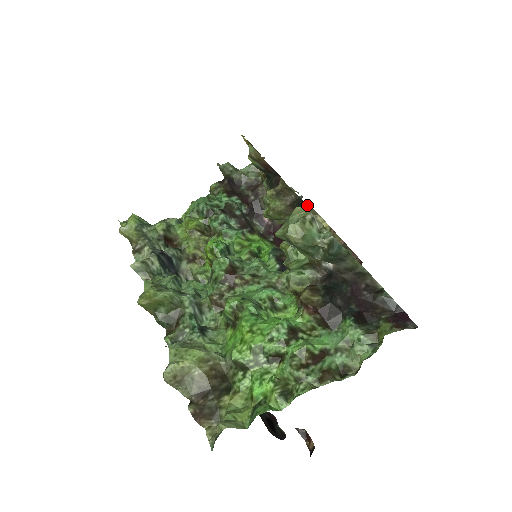
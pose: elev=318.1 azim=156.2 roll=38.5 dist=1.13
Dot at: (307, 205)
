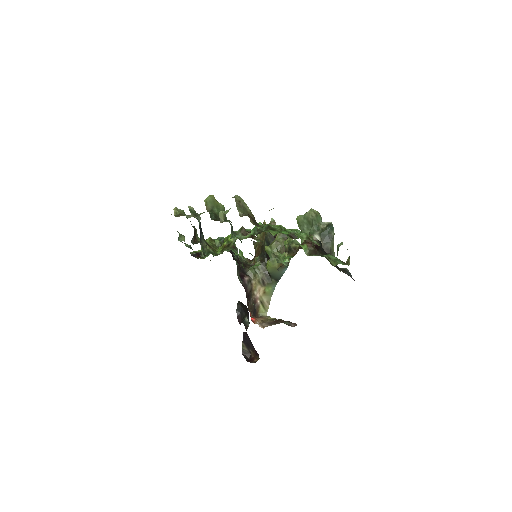
Dot at: (290, 258)
